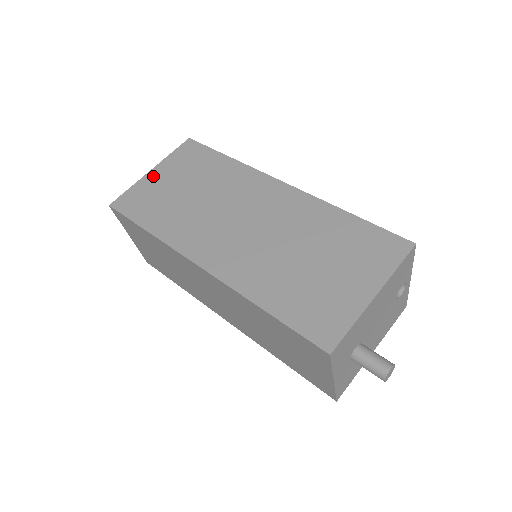
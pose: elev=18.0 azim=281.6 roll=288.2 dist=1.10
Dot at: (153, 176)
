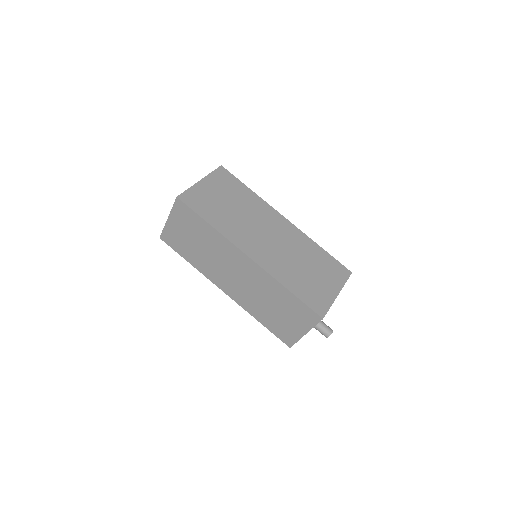
Dot at: (203, 185)
